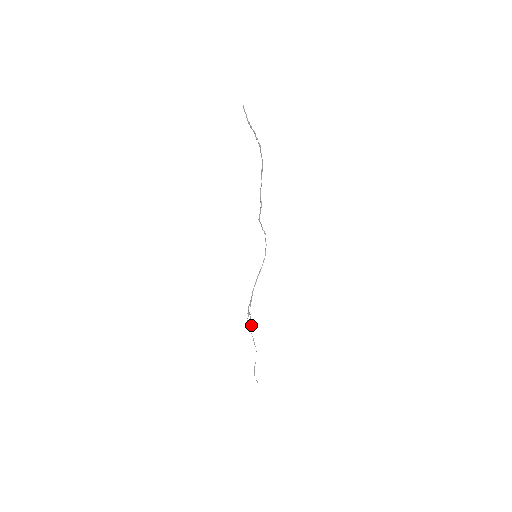
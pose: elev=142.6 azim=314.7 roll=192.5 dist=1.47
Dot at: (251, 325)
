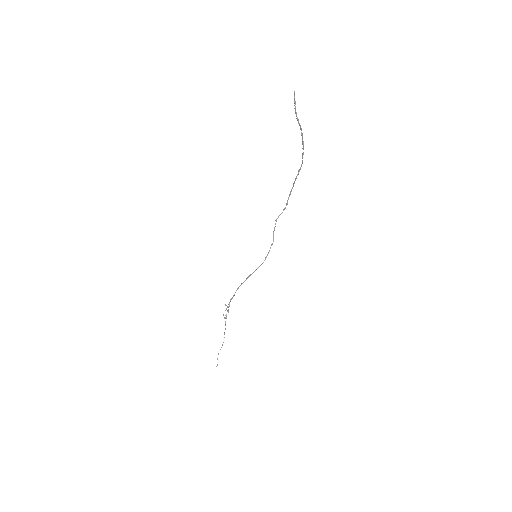
Dot at: (225, 317)
